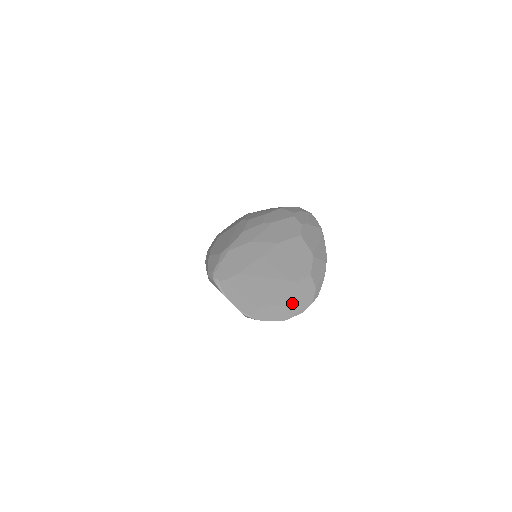
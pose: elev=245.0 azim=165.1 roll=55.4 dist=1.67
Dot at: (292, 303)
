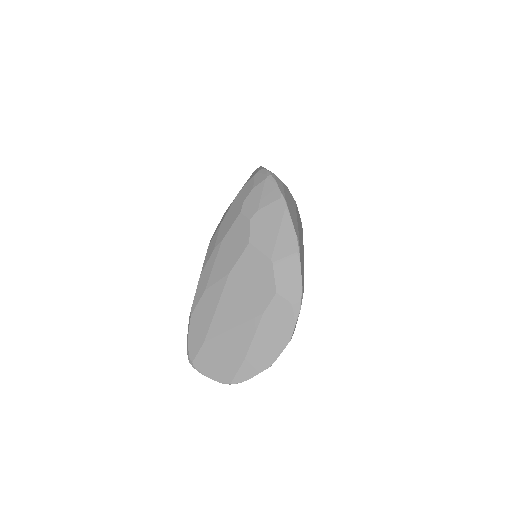
Dot at: (270, 341)
